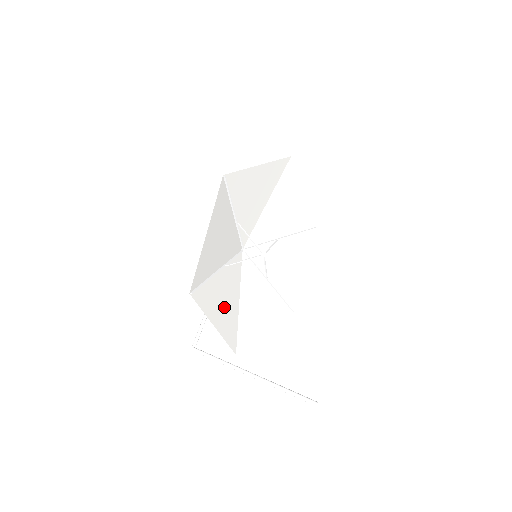
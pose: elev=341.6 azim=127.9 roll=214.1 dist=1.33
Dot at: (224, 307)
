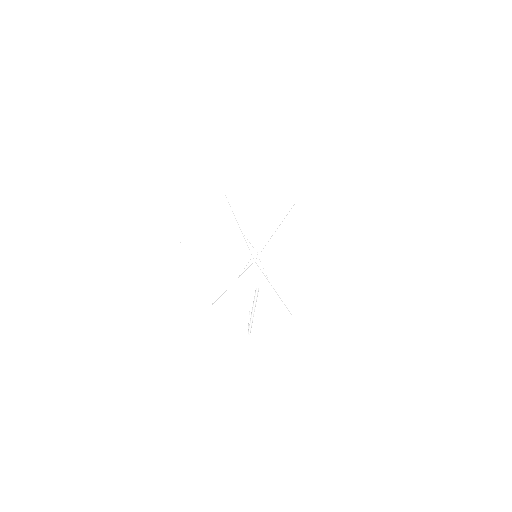
Dot at: occluded
